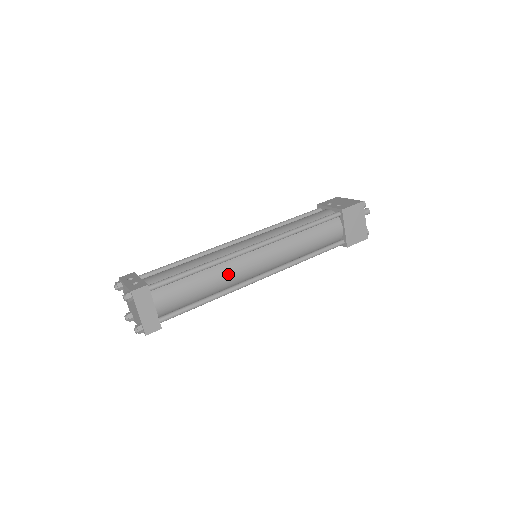
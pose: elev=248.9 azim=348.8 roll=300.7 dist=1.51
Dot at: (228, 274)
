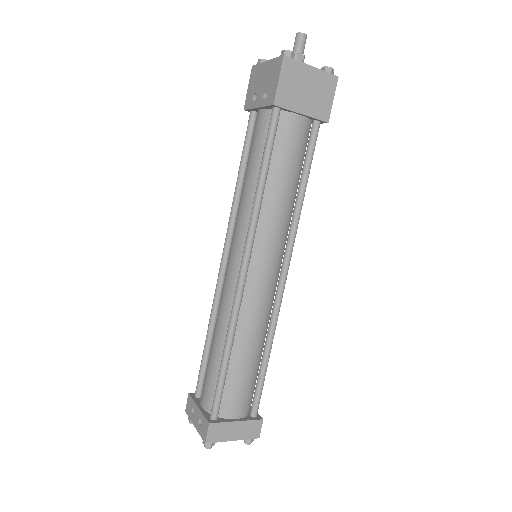
Dot at: (254, 320)
